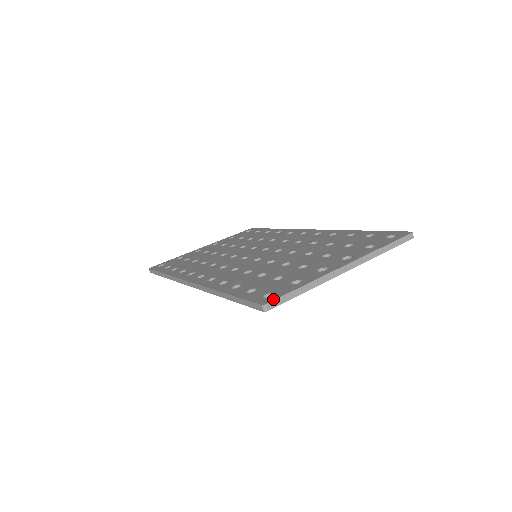
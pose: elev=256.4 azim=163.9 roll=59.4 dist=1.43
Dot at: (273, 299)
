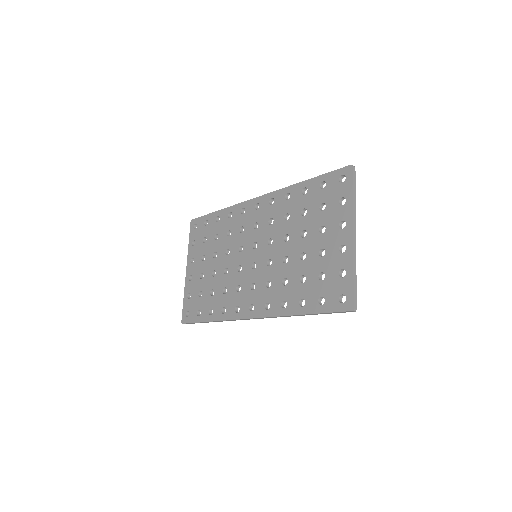
Dot at: (352, 301)
